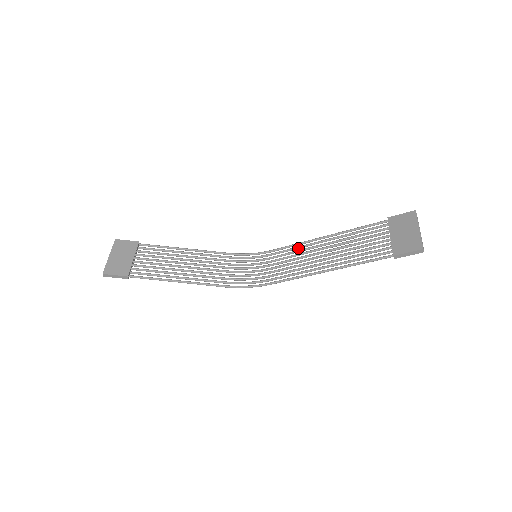
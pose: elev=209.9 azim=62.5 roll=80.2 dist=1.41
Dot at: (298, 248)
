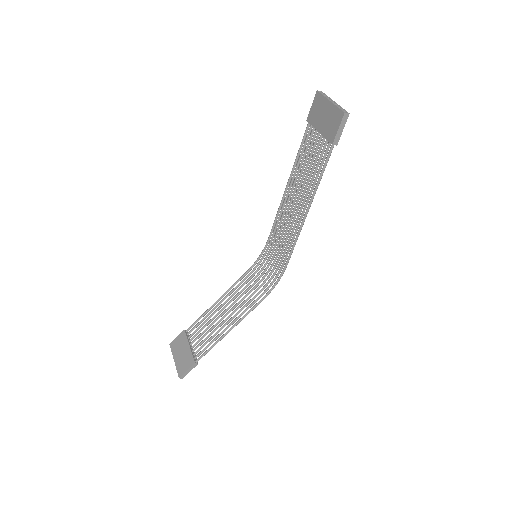
Dot at: (280, 216)
